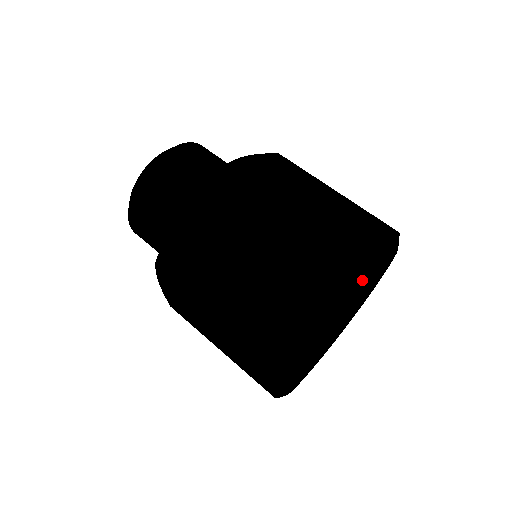
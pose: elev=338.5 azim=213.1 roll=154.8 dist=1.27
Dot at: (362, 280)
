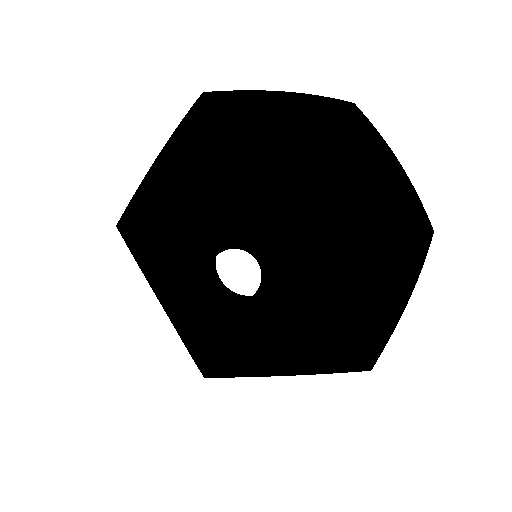
Dot at: (207, 103)
